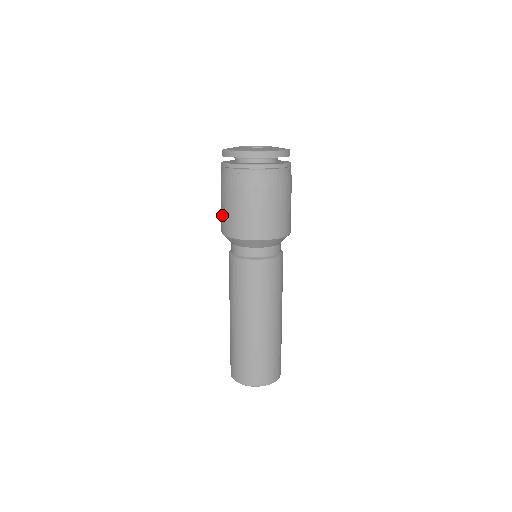
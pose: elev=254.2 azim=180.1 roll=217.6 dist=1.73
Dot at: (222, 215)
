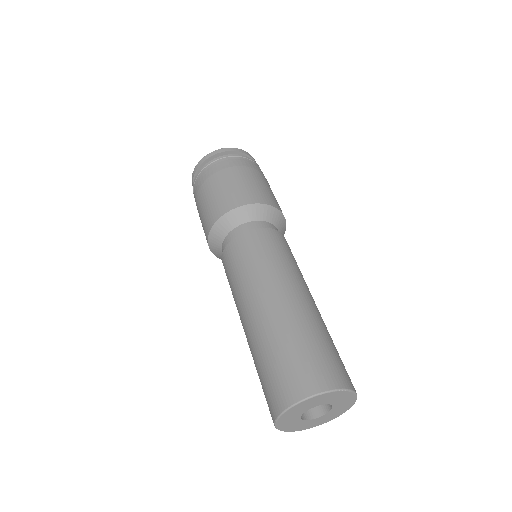
Dot at: (208, 208)
